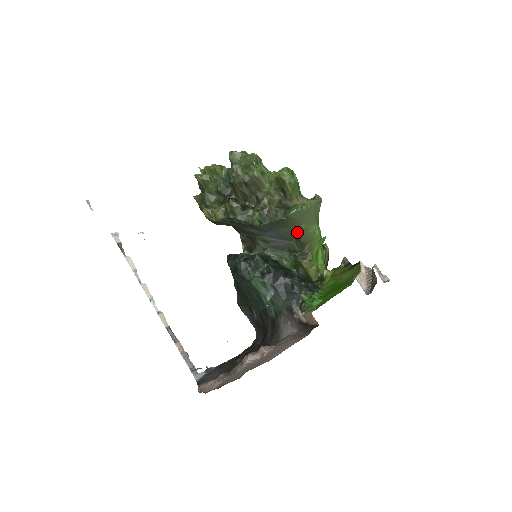
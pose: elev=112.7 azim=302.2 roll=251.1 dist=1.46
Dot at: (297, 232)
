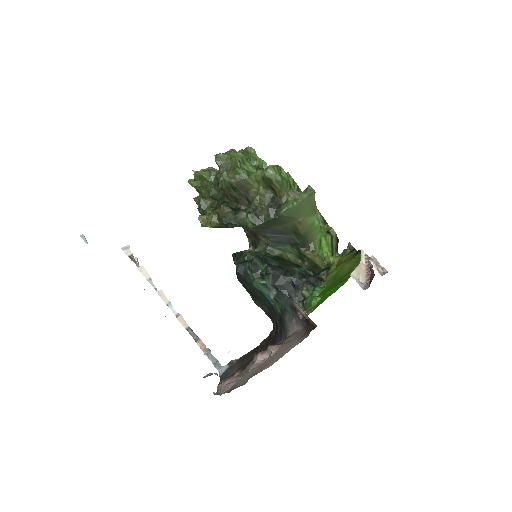
Dot at: (294, 226)
